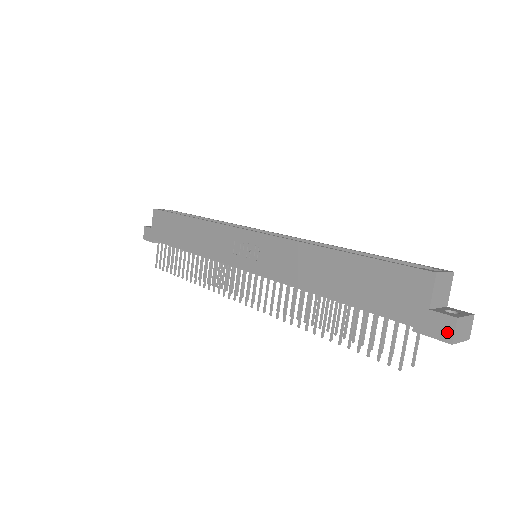
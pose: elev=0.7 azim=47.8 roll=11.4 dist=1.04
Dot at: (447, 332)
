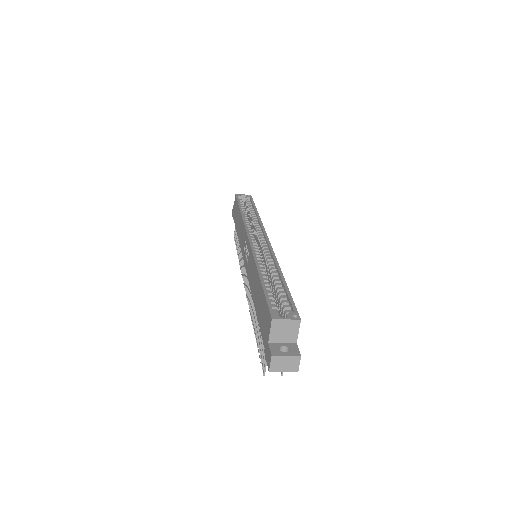
Dot at: (269, 362)
